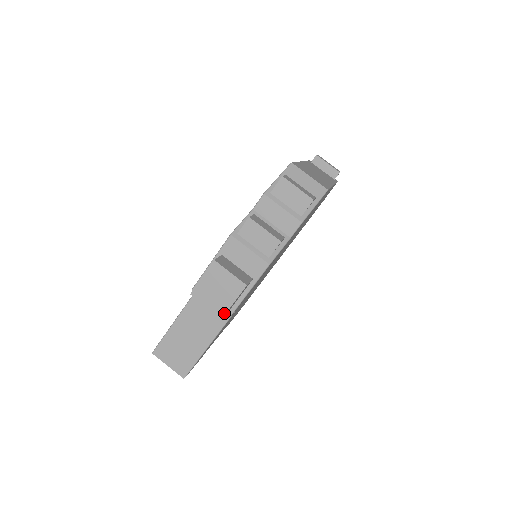
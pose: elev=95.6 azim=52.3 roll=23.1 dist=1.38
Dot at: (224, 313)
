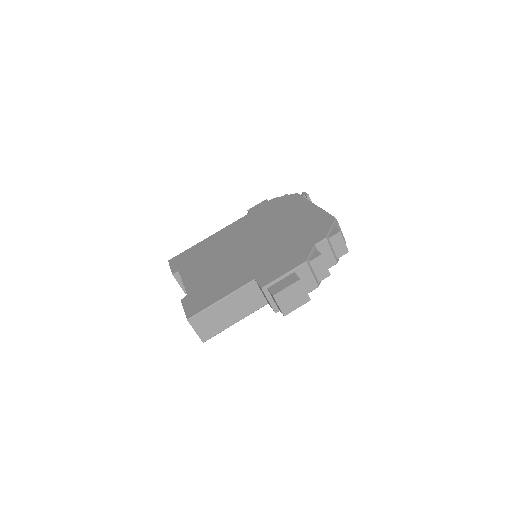
Dot at: (288, 313)
